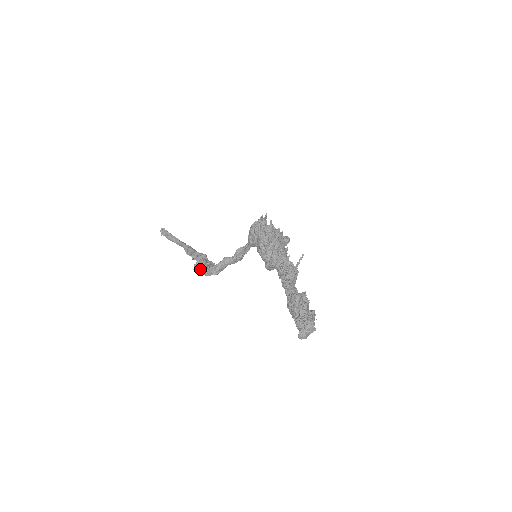
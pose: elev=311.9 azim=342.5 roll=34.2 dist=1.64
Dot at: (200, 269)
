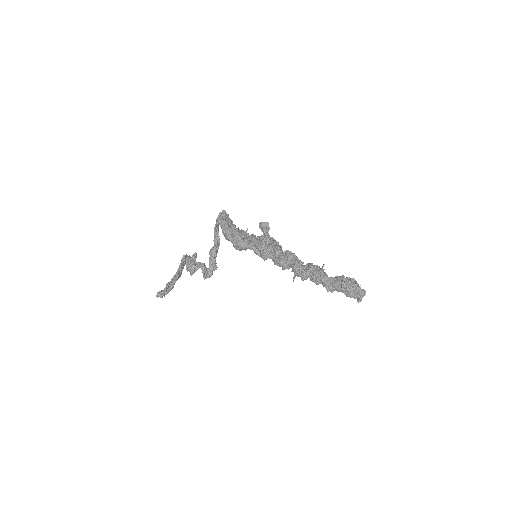
Dot at: occluded
